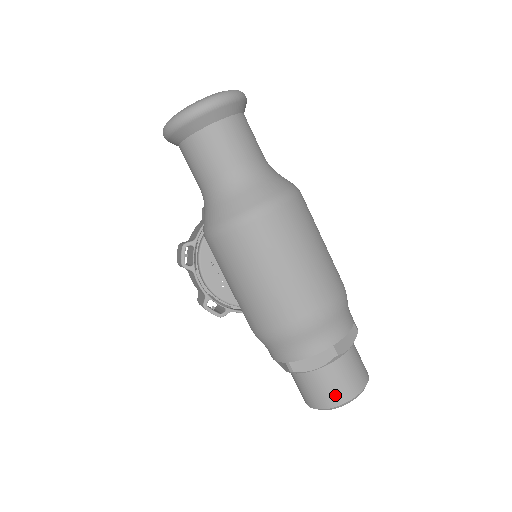
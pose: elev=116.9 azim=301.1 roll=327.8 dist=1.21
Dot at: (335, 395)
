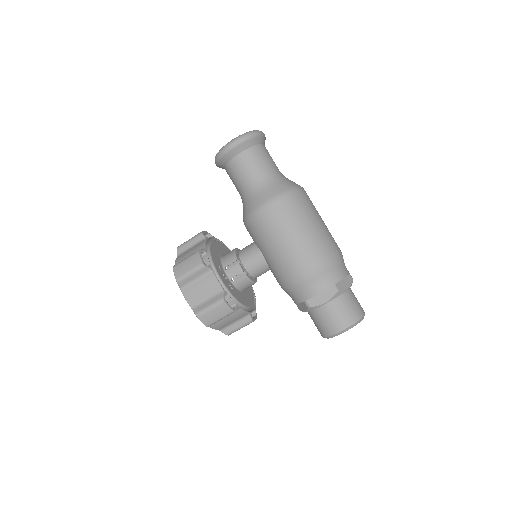
Dot at: (359, 309)
